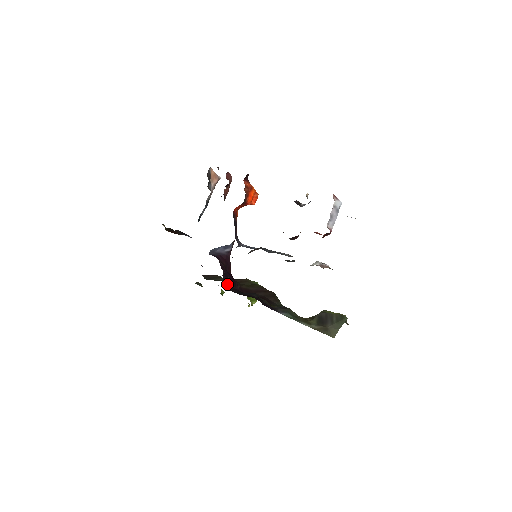
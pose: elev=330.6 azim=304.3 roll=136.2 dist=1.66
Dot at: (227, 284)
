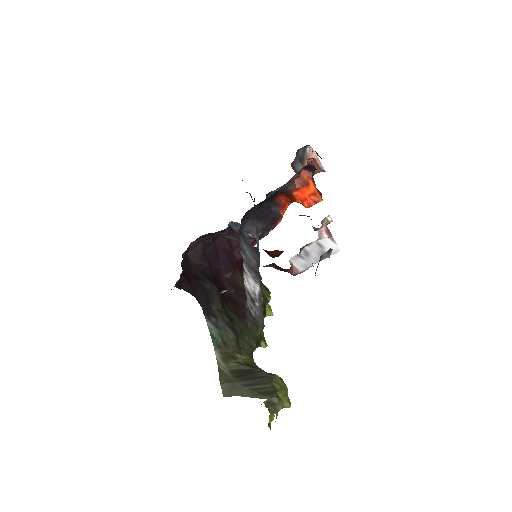
Dot at: (196, 253)
